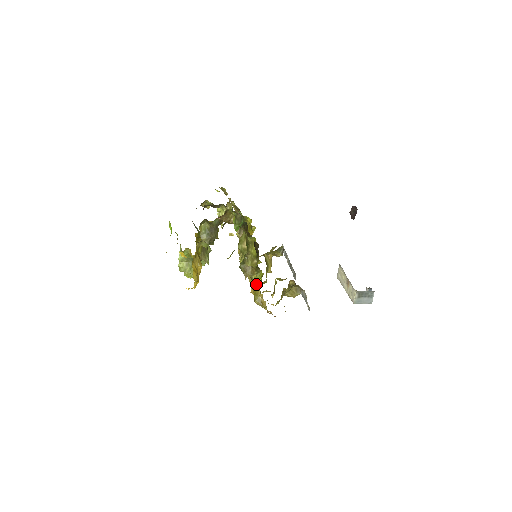
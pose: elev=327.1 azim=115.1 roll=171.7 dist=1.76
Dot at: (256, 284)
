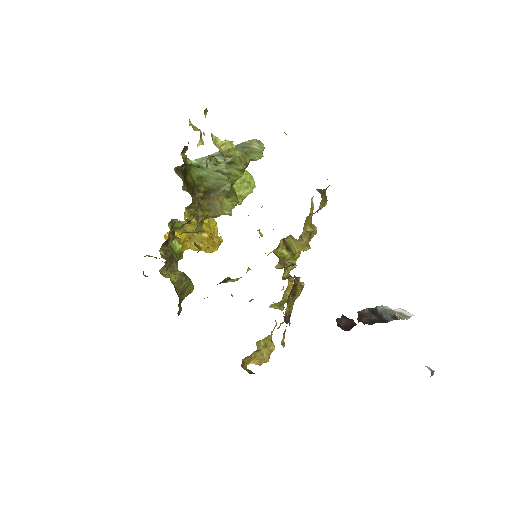
Dot at: occluded
